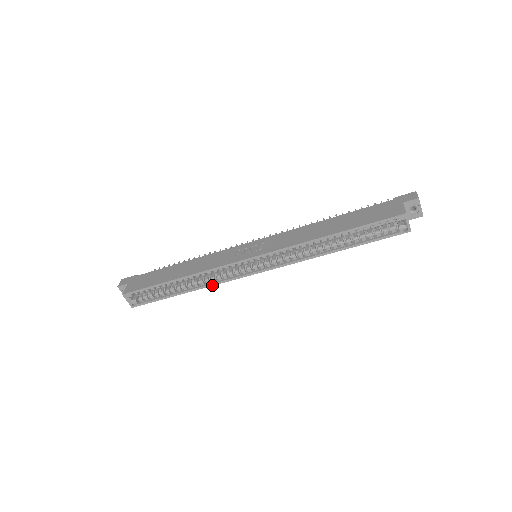
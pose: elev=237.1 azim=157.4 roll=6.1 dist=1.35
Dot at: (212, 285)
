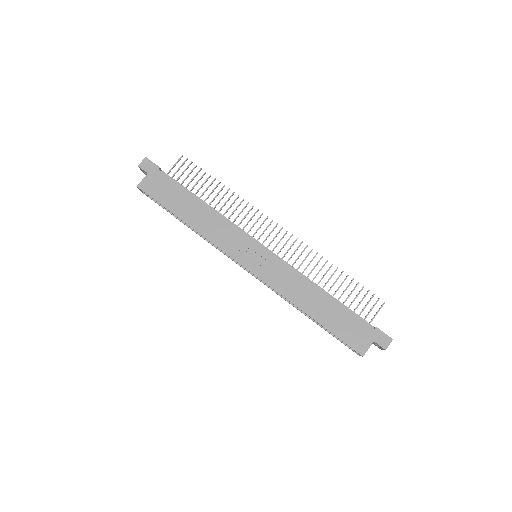
Dot at: (210, 243)
